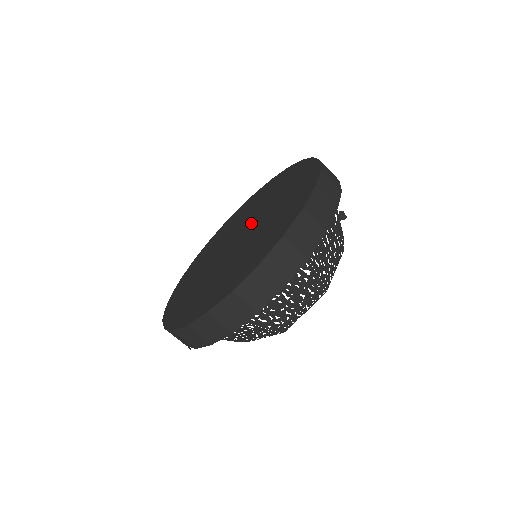
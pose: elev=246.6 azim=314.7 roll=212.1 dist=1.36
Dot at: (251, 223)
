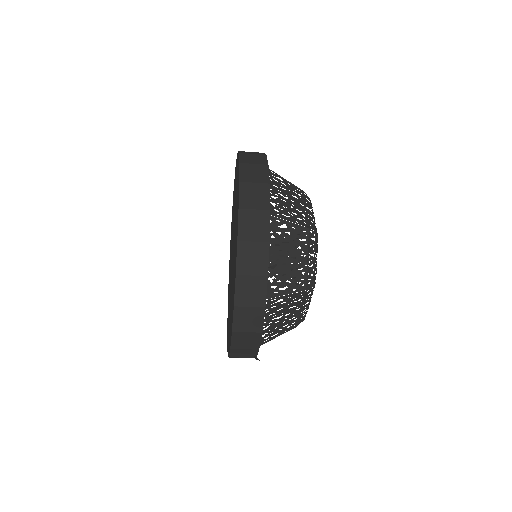
Dot at: occluded
